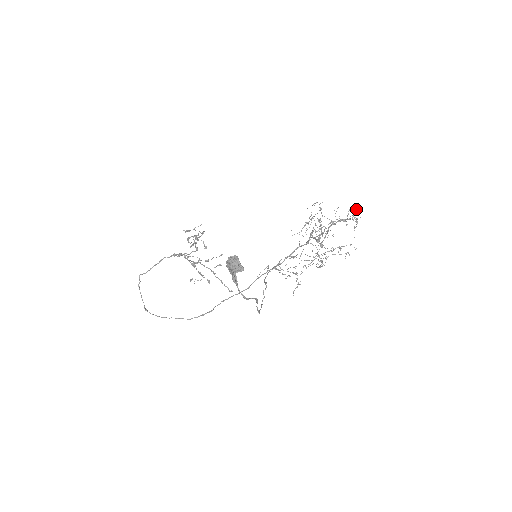
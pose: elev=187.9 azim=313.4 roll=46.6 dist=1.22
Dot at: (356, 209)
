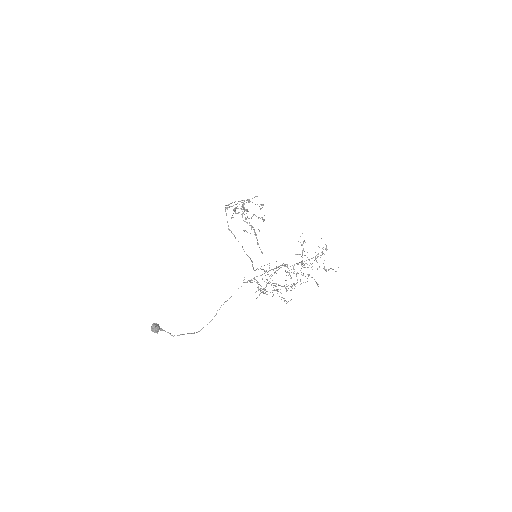
Dot at: (297, 280)
